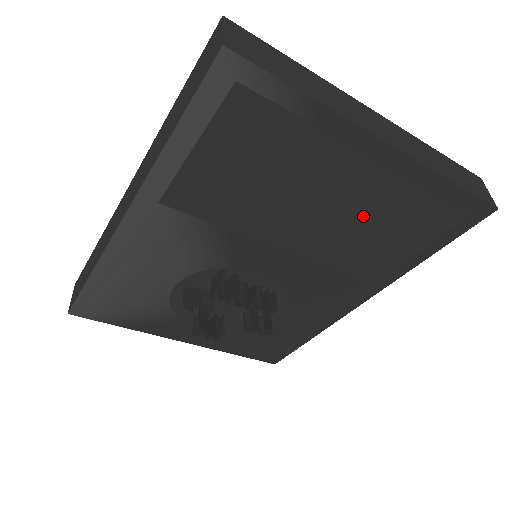
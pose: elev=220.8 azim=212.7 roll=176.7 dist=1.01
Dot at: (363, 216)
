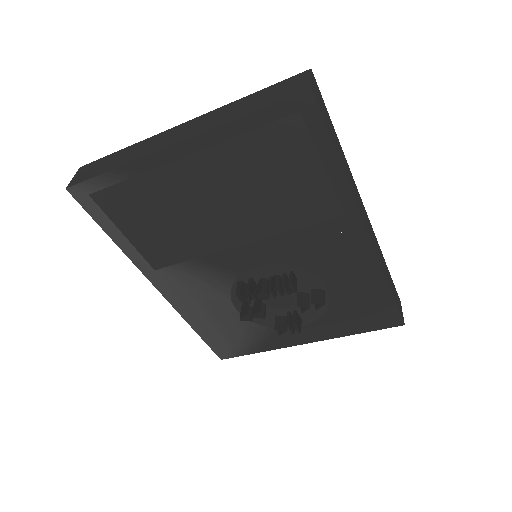
Dot at: (242, 185)
